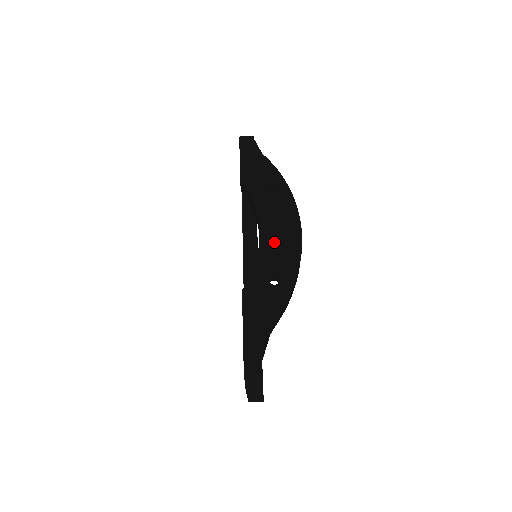
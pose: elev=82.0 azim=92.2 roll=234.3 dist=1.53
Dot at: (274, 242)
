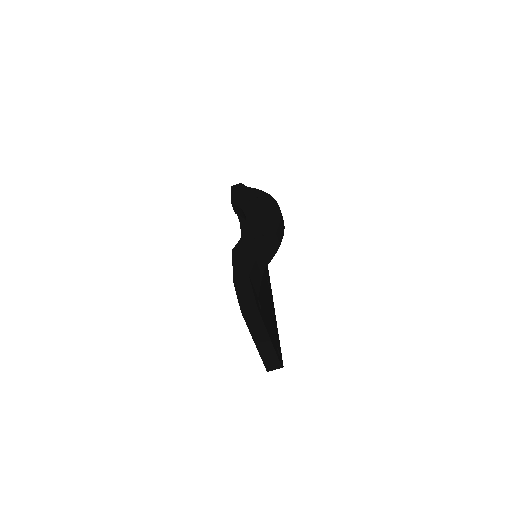
Dot at: (258, 220)
